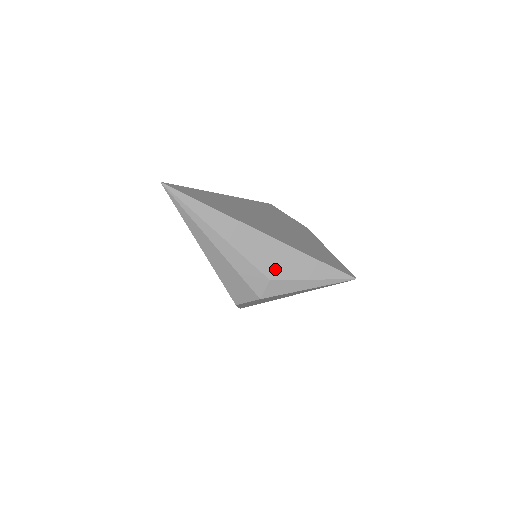
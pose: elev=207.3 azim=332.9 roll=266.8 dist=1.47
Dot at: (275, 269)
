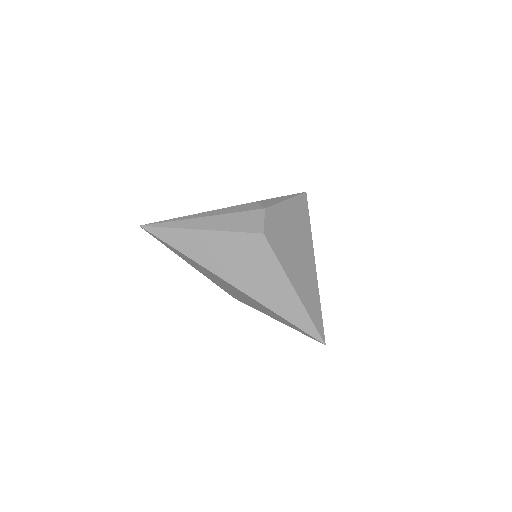
Dot at: occluded
